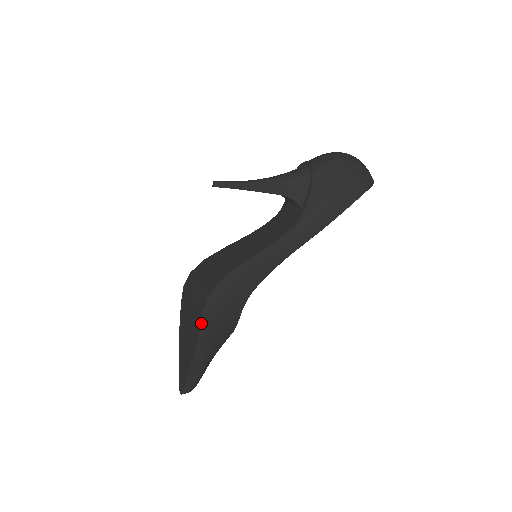
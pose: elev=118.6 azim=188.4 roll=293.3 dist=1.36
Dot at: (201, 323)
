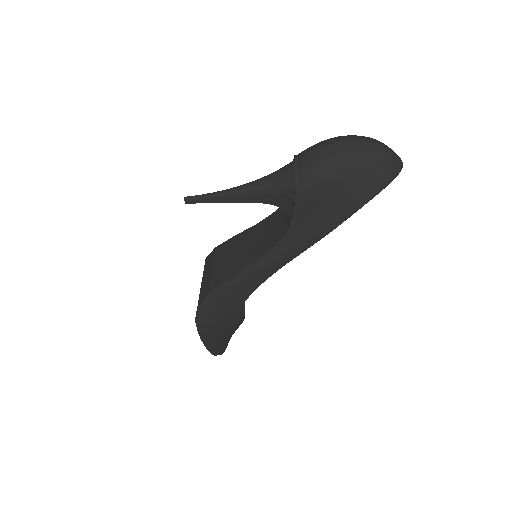
Dot at: (197, 328)
